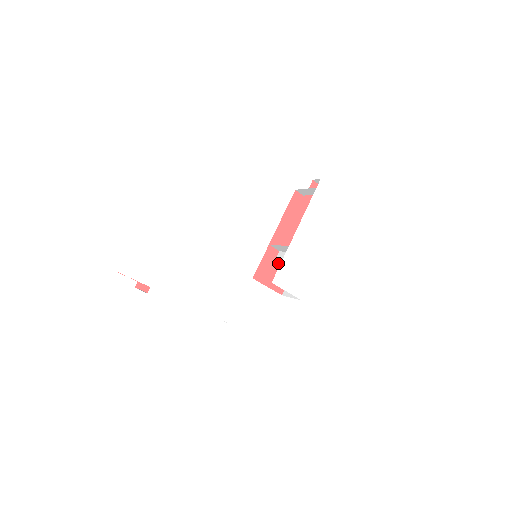
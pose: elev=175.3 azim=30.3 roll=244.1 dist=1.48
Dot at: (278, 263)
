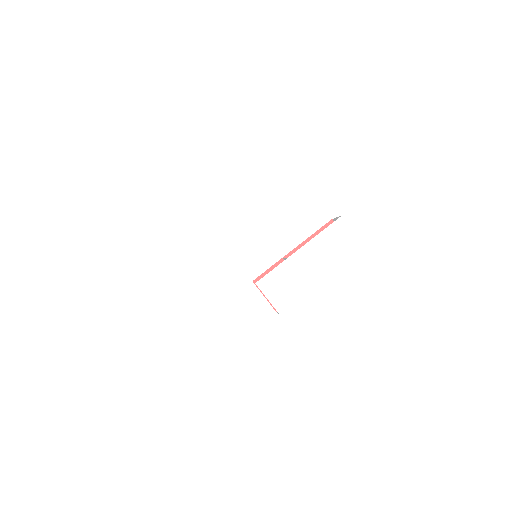
Dot at: occluded
